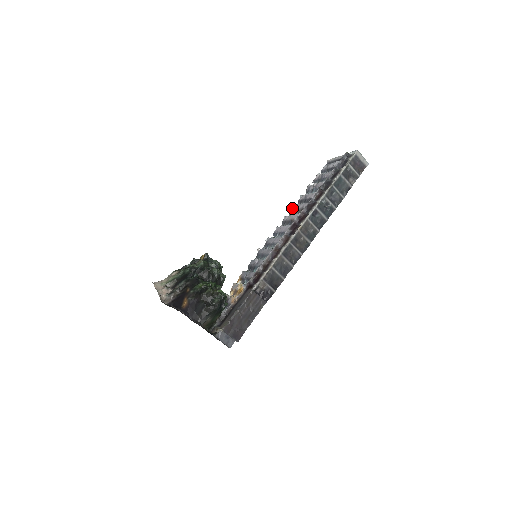
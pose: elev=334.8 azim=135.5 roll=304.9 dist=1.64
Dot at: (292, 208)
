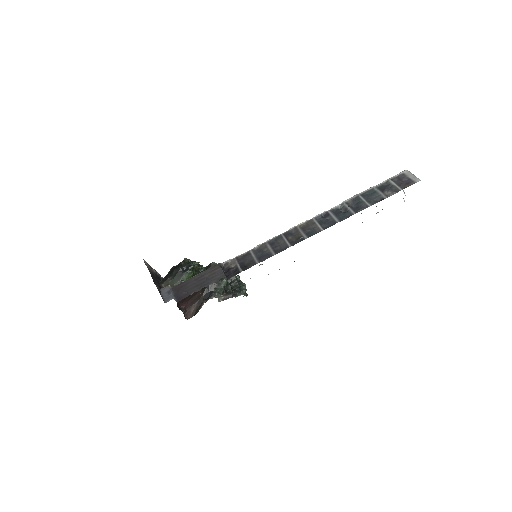
Dot at: occluded
